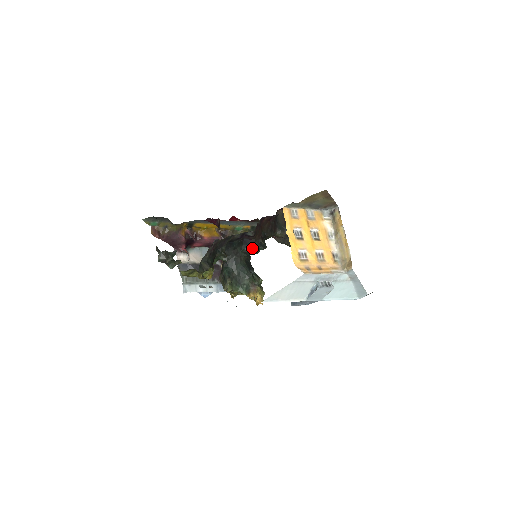
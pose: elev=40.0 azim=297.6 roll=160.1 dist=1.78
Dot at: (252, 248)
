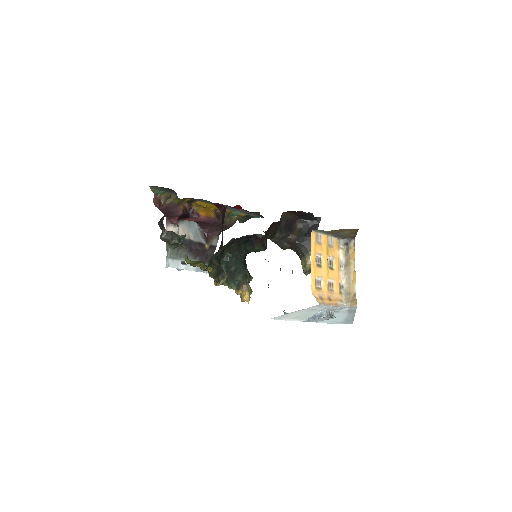
Dot at: (255, 247)
